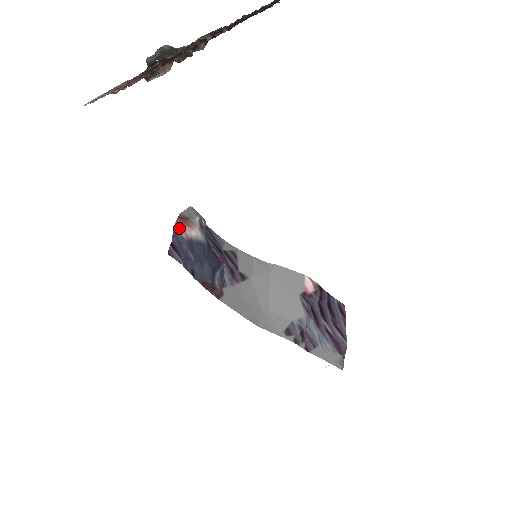
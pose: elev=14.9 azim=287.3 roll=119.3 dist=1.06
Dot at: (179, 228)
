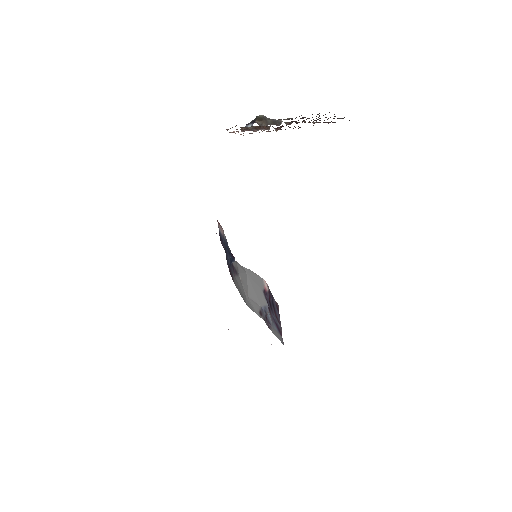
Dot at: (220, 228)
